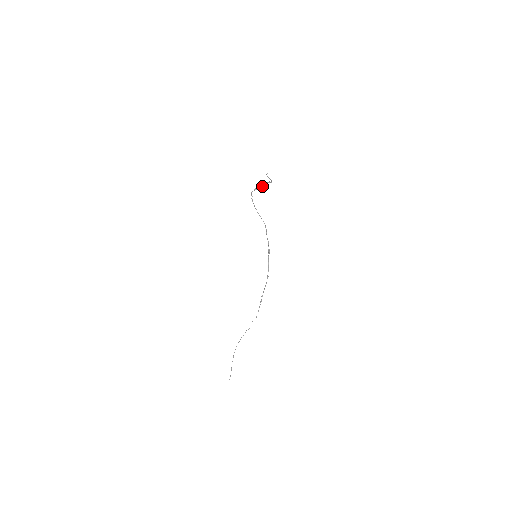
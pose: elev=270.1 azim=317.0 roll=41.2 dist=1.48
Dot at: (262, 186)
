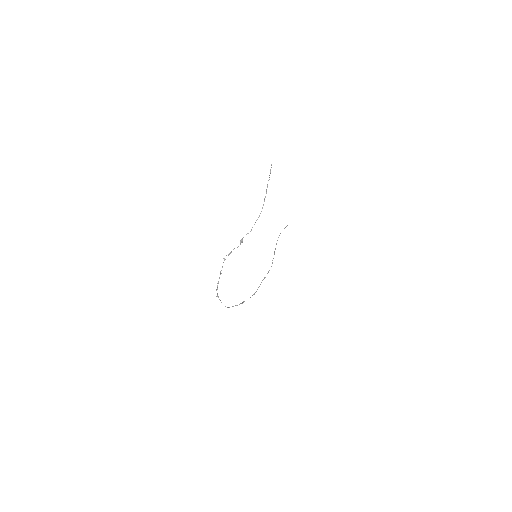
Dot at: (238, 246)
